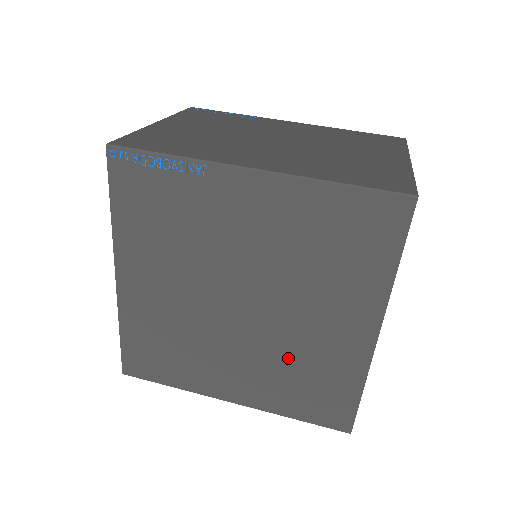
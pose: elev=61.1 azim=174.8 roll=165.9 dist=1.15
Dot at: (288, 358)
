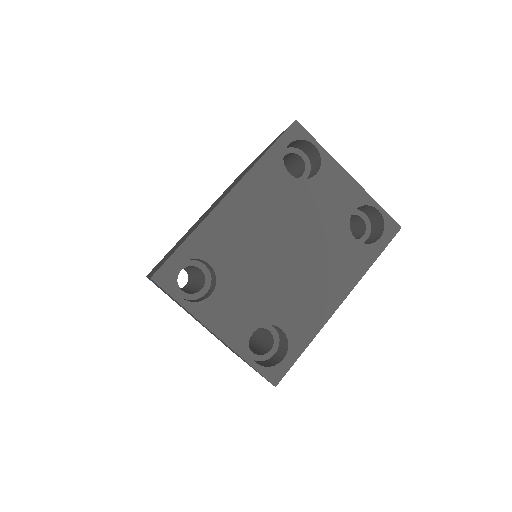
Dot at: occluded
